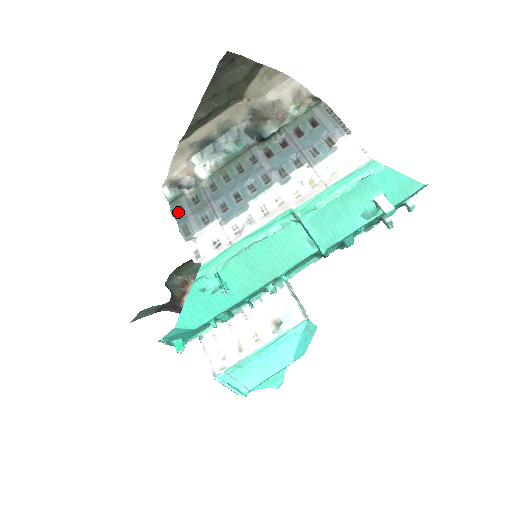
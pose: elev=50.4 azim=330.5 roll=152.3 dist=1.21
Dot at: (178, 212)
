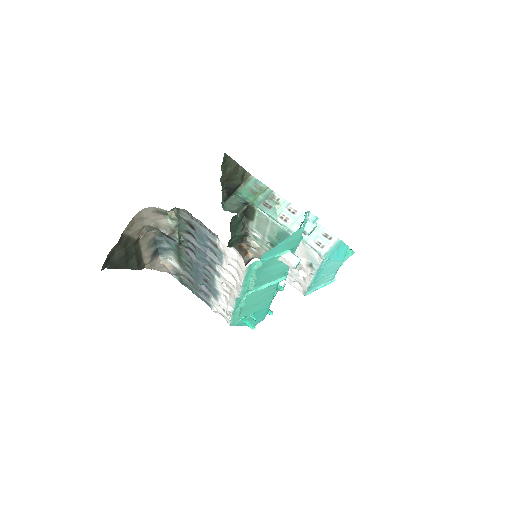
Dot at: (190, 288)
